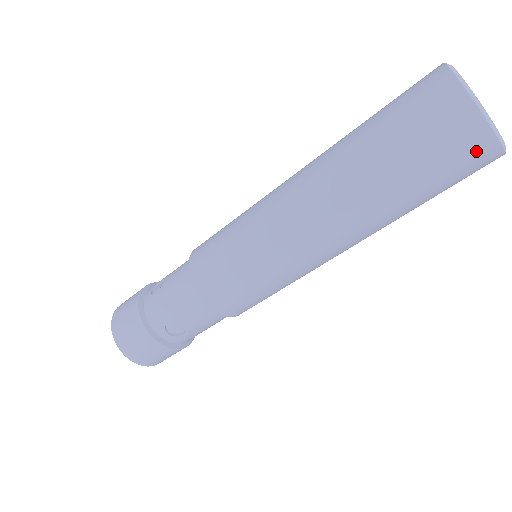
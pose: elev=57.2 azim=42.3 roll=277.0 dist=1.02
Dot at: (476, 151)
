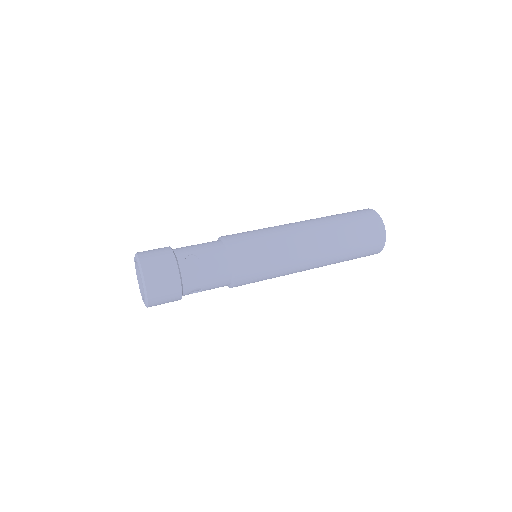
Dot at: (377, 226)
